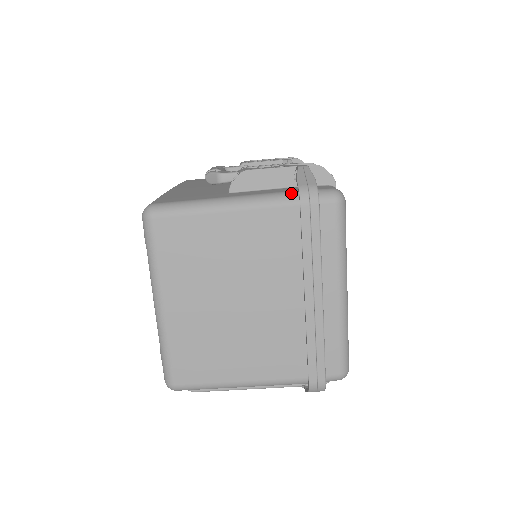
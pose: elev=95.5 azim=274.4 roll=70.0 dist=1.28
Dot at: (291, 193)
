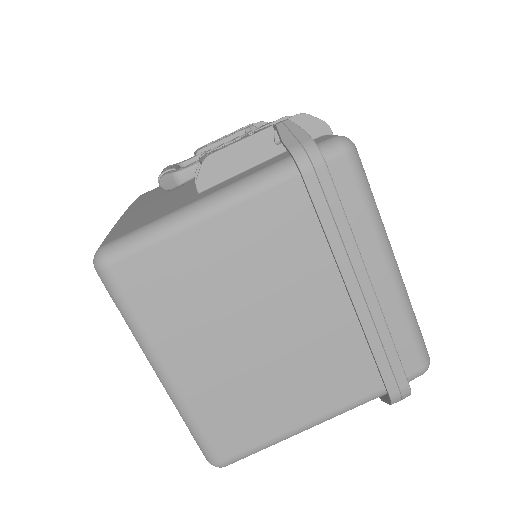
Dot at: (282, 163)
